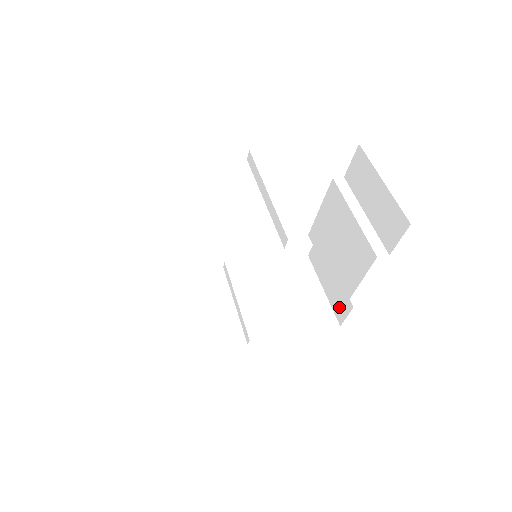
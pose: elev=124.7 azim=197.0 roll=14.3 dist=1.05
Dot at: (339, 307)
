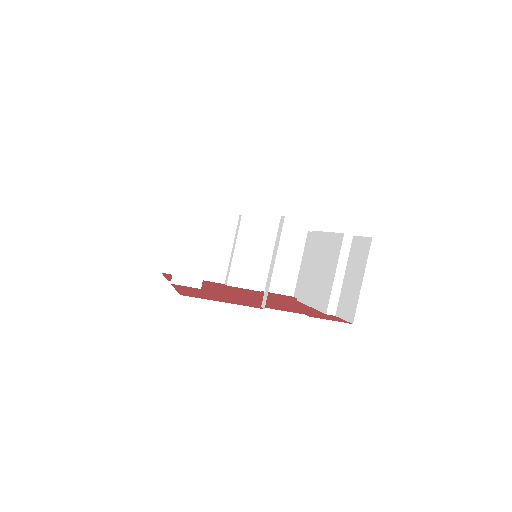
Dot at: occluded
